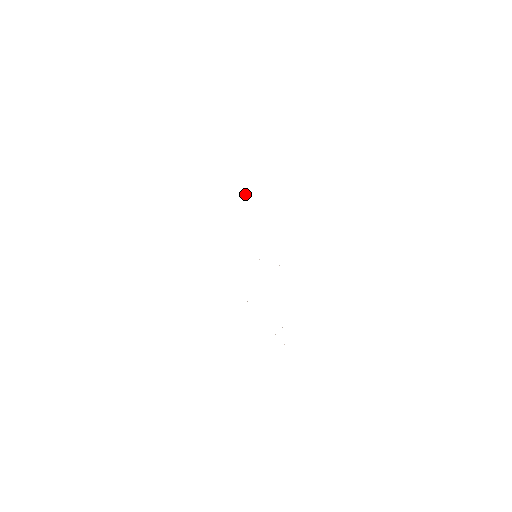
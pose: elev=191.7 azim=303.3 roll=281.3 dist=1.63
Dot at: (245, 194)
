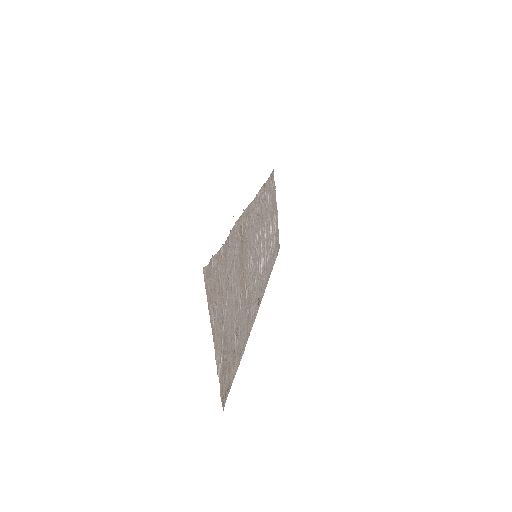
Dot at: (270, 233)
